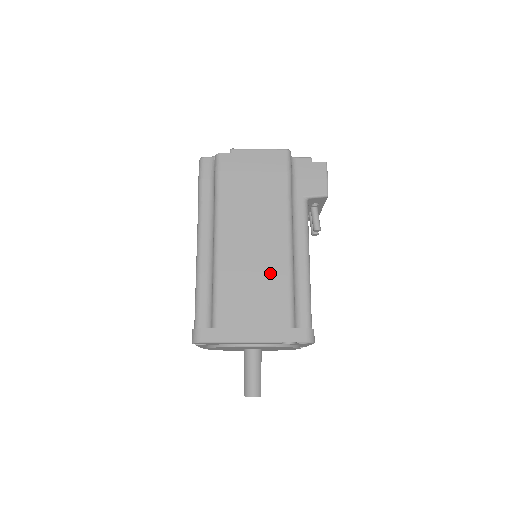
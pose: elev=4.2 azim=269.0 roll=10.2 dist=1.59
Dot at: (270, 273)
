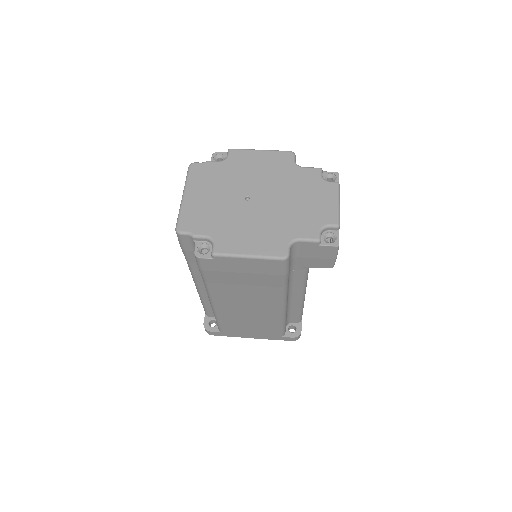
Dot at: (264, 319)
